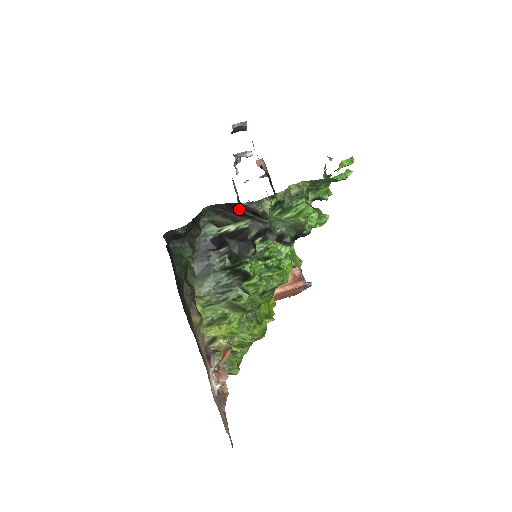
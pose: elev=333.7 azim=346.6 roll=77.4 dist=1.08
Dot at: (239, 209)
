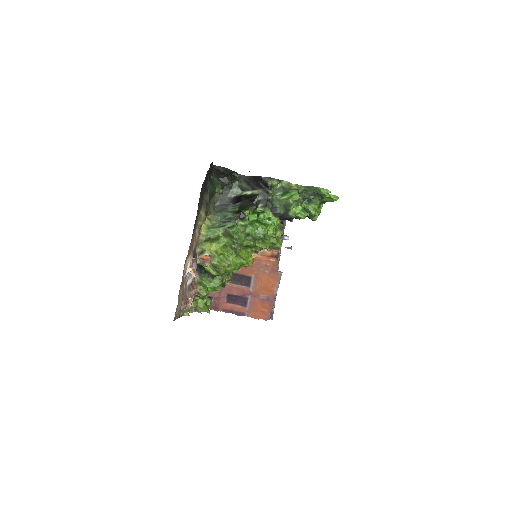
Dot at: (258, 181)
